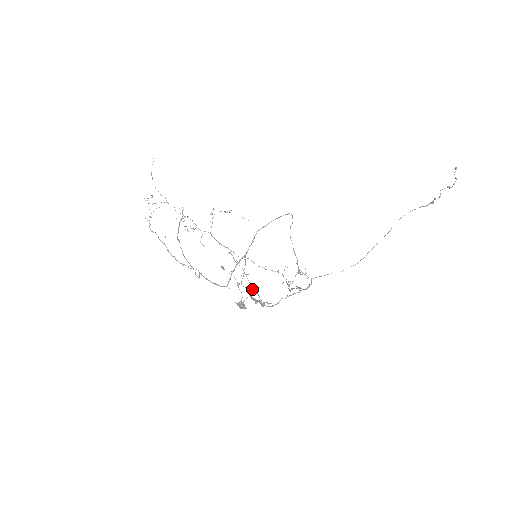
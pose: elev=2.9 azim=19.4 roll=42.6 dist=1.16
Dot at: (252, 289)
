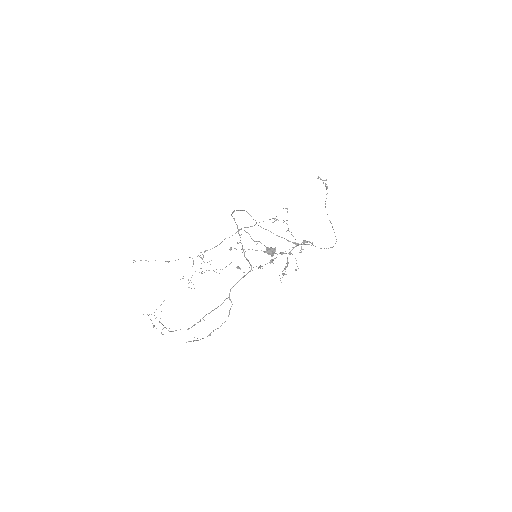
Dot at: (272, 256)
